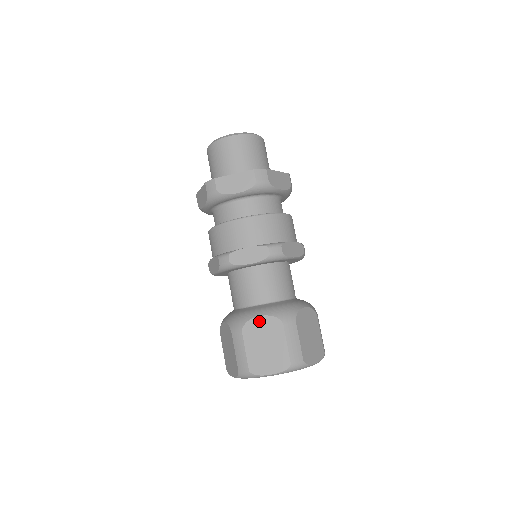
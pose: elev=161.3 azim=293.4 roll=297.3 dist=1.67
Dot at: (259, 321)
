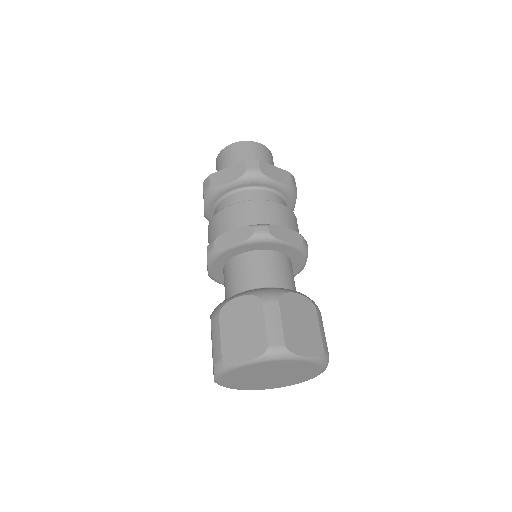
Dot at: (237, 302)
